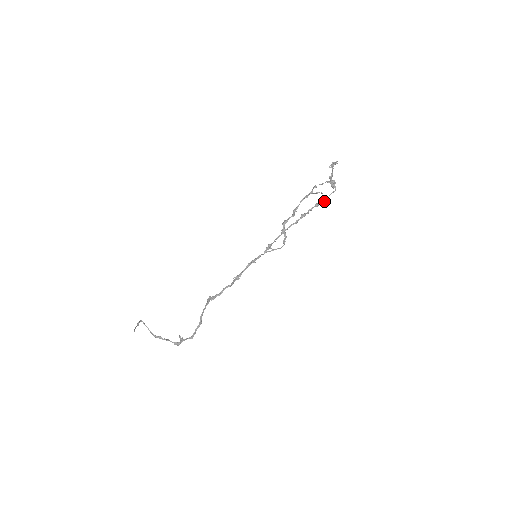
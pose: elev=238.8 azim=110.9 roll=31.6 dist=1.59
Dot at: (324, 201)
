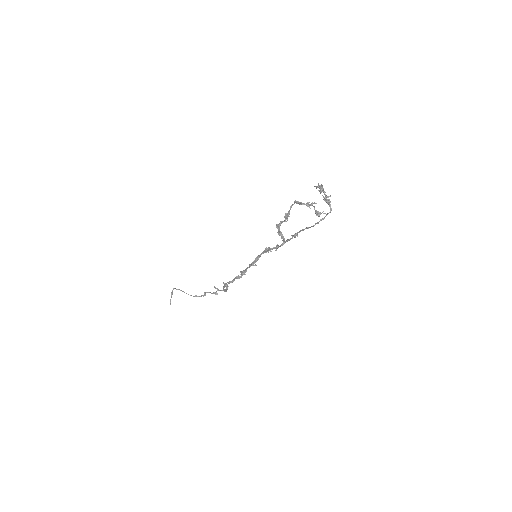
Dot at: (317, 223)
